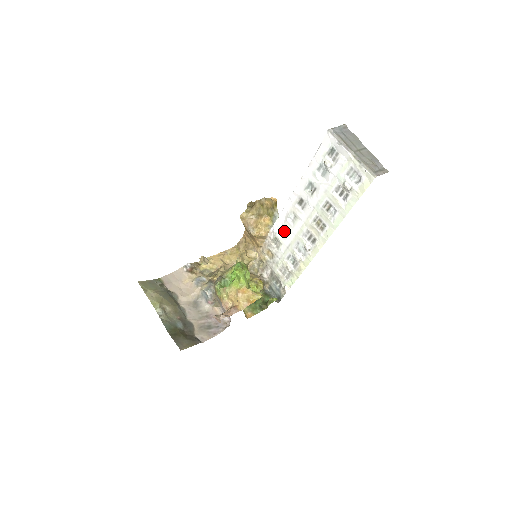
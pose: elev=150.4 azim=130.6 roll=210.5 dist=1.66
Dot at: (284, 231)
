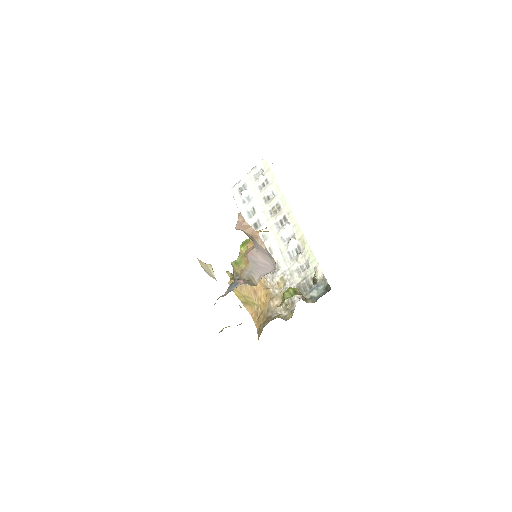
Dot at: occluded
